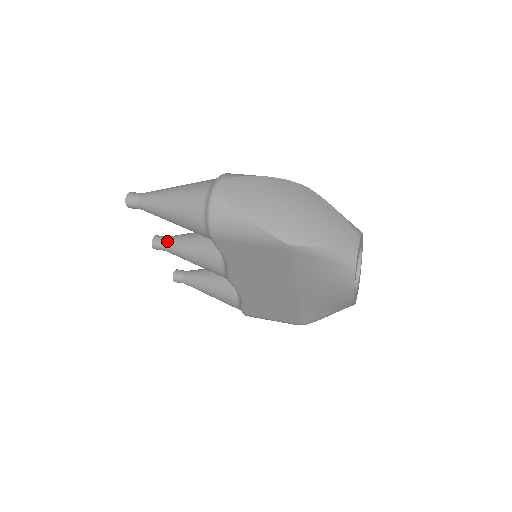
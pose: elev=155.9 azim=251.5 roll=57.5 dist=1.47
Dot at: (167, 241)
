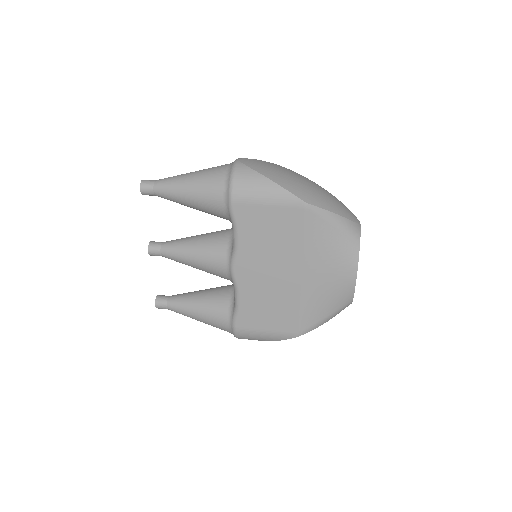
Dot at: (165, 243)
